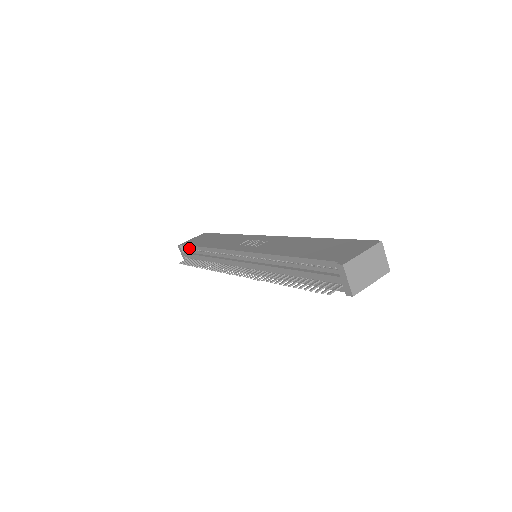
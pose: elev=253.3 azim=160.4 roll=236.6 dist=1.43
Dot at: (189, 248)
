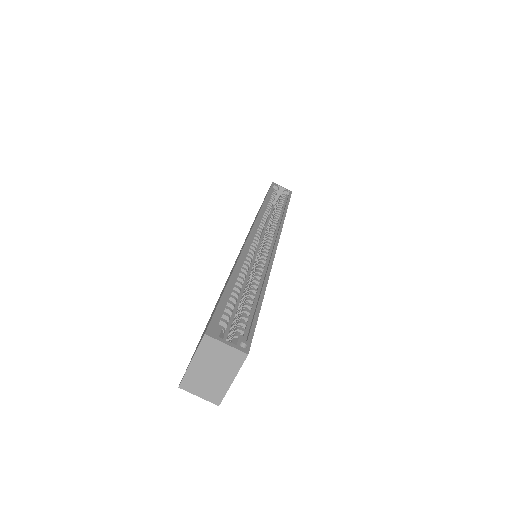
Dot at: occluded
